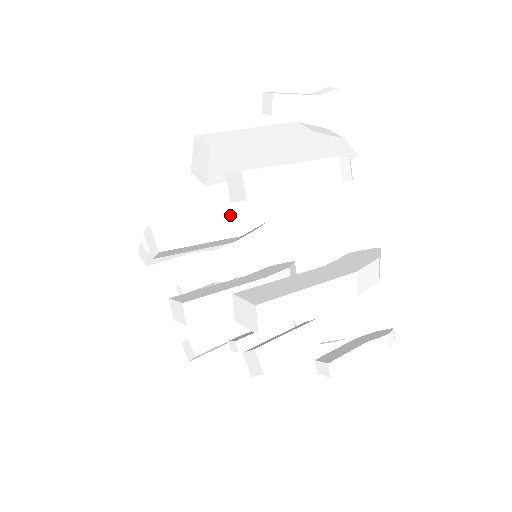
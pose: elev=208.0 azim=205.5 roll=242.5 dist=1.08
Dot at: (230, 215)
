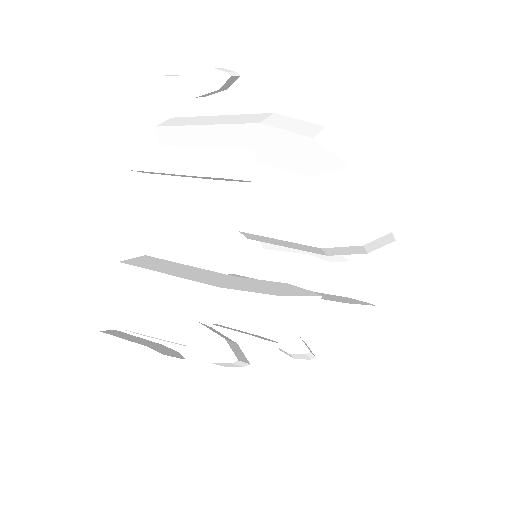
Dot at: (324, 223)
